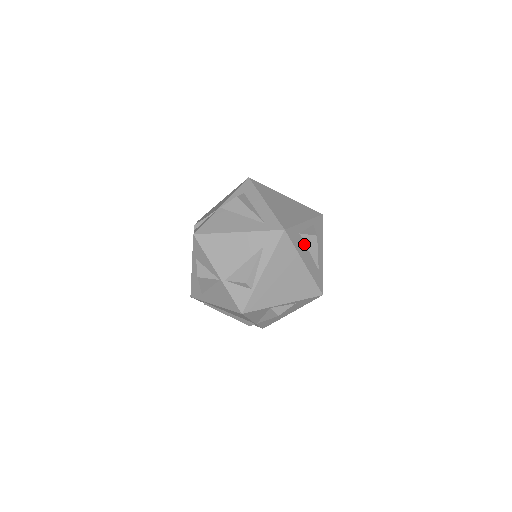
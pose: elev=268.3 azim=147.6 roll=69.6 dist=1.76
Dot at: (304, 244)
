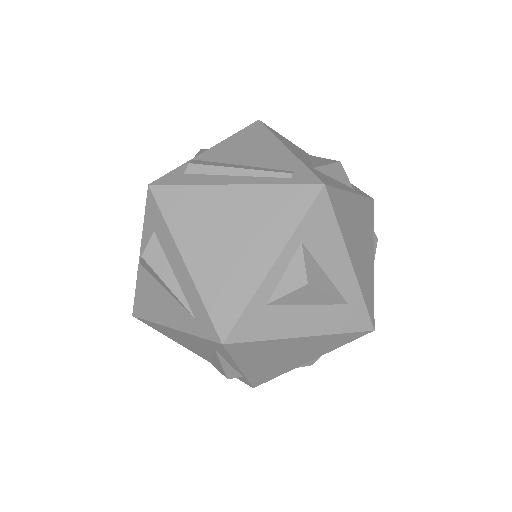
Dot at: (288, 307)
